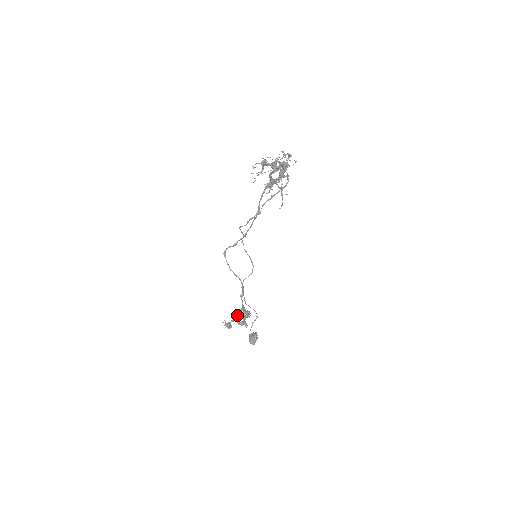
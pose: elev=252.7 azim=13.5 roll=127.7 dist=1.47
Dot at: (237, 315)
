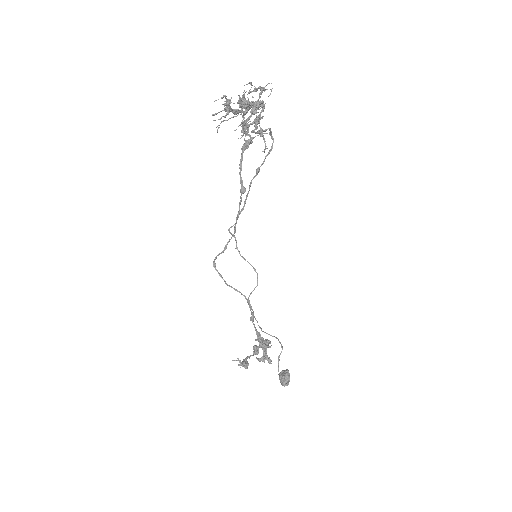
Dot at: (254, 348)
